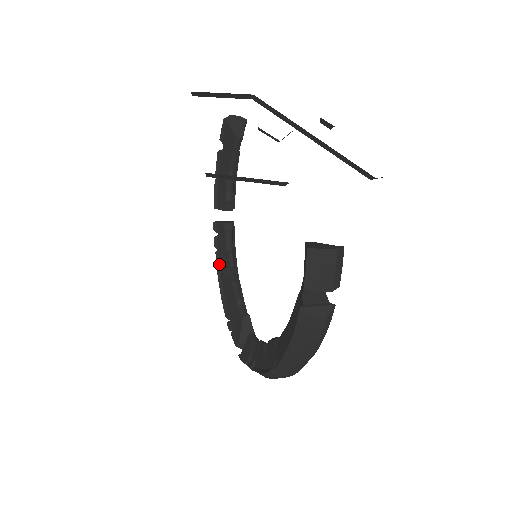
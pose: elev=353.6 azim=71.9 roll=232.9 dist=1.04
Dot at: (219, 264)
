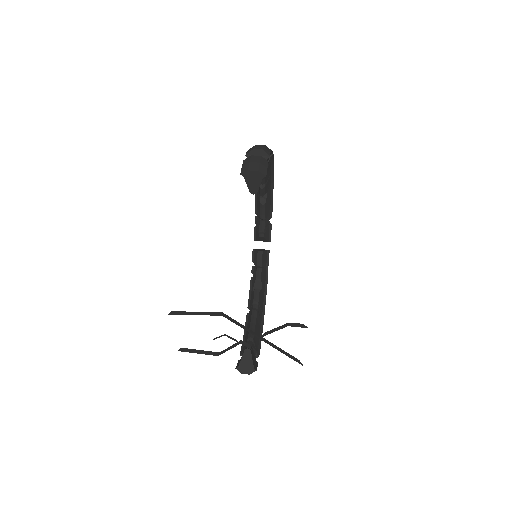
Dot at: occluded
